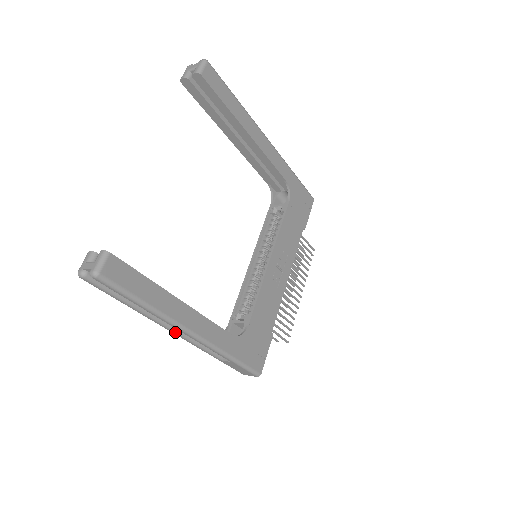
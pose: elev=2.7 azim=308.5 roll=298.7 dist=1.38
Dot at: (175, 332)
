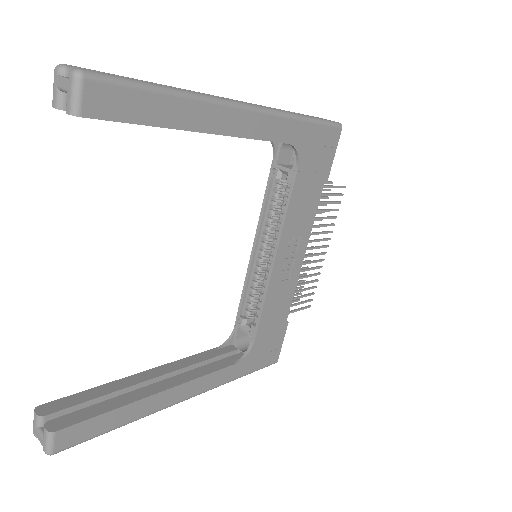
Dot at: occluded
